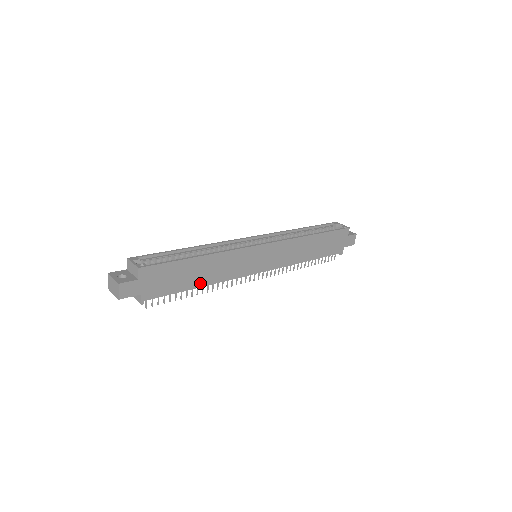
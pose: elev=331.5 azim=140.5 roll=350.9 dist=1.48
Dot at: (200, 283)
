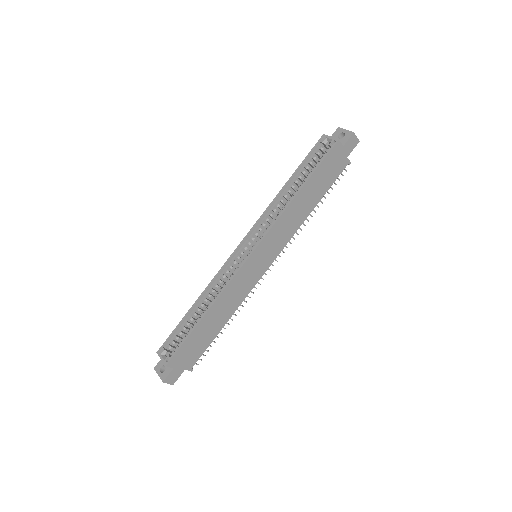
Dot at: (222, 323)
